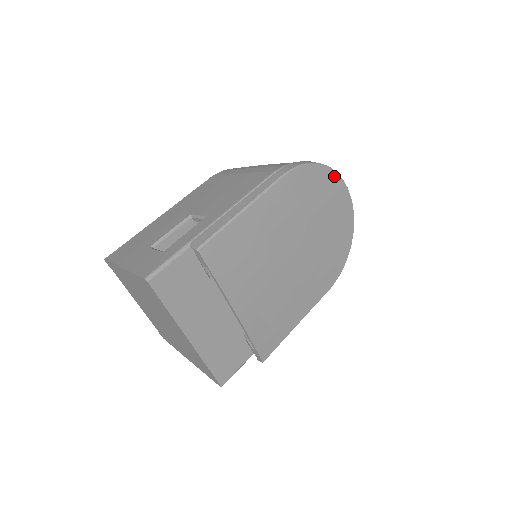
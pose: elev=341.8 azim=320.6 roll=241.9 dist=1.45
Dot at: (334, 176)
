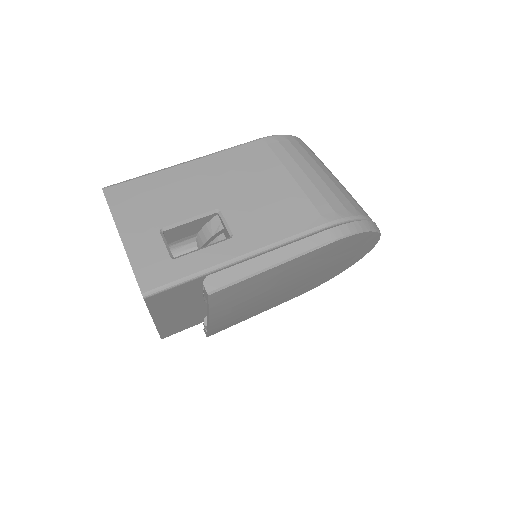
Dot at: (376, 236)
